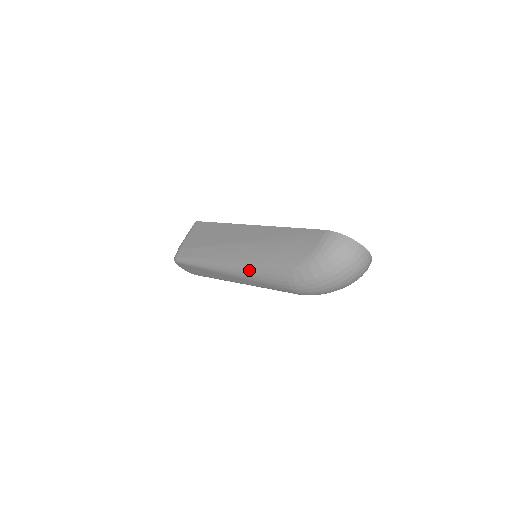
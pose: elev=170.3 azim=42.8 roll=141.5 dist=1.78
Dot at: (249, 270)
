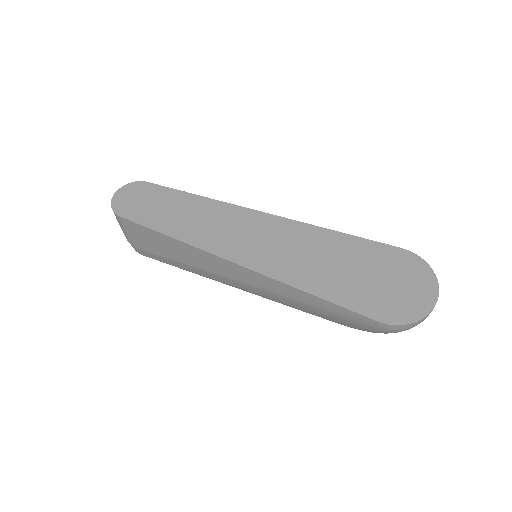
Dot at: occluded
